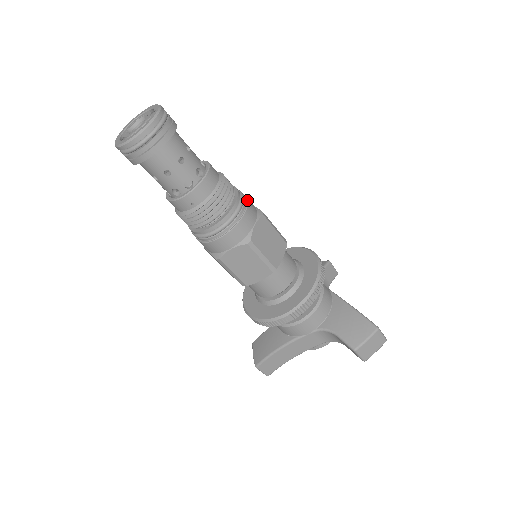
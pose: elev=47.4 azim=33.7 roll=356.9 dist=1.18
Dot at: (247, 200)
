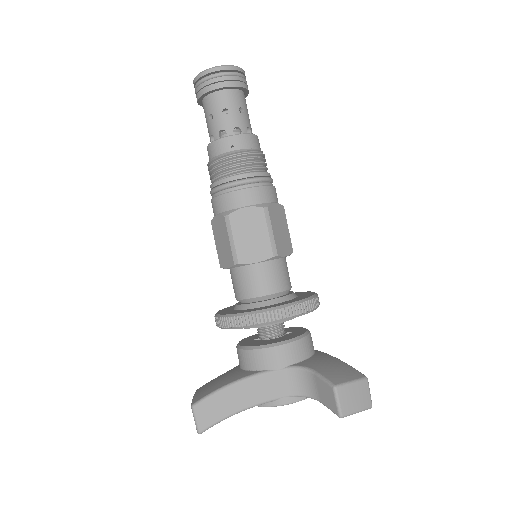
Dot at: occluded
